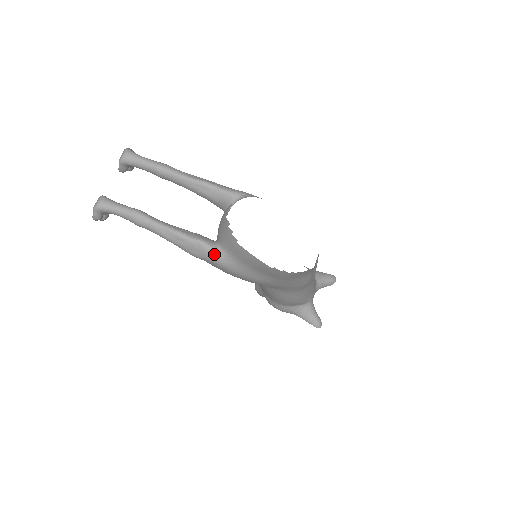
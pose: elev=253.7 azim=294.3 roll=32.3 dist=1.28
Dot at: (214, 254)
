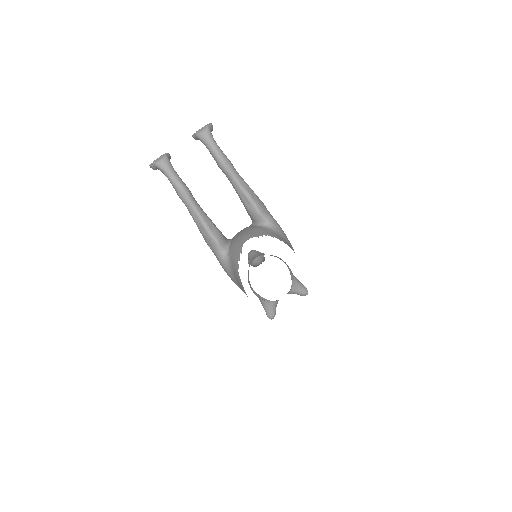
Dot at: (220, 255)
